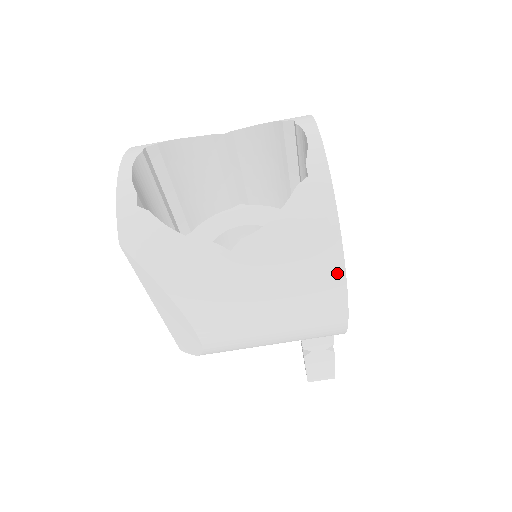
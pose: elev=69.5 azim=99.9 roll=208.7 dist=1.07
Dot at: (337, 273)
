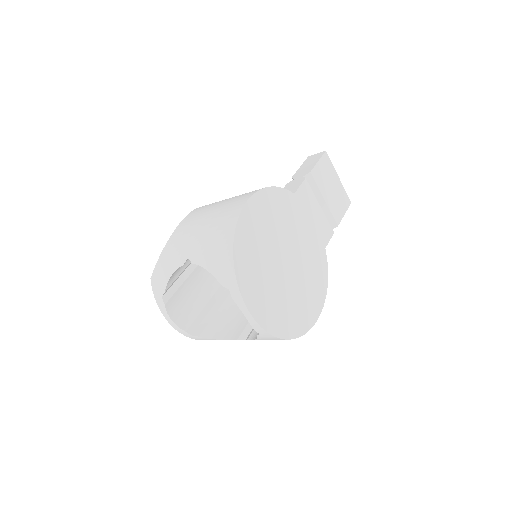
Dot at: occluded
